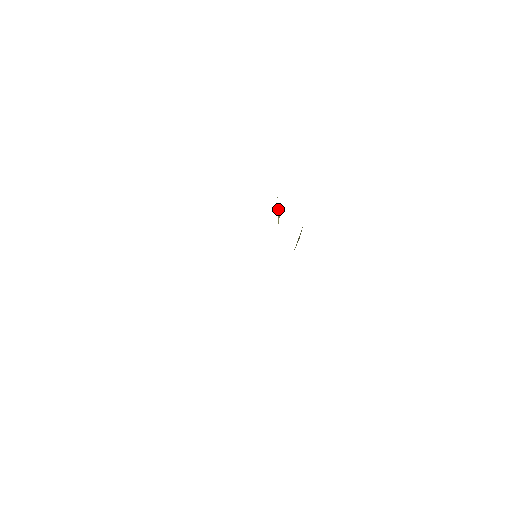
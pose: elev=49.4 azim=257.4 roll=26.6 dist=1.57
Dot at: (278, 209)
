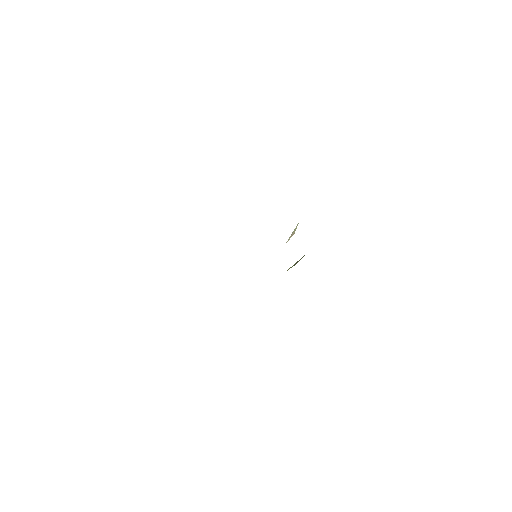
Dot at: (295, 230)
